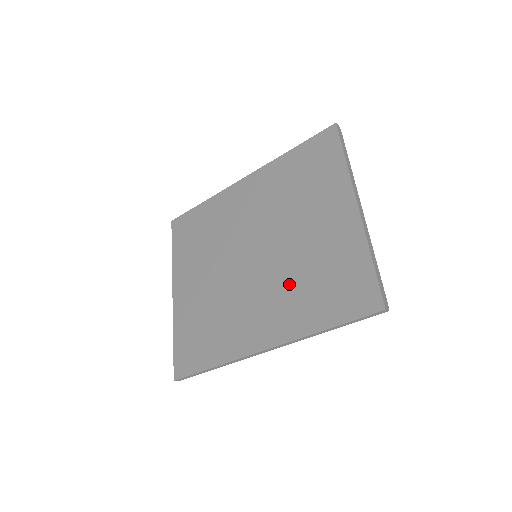
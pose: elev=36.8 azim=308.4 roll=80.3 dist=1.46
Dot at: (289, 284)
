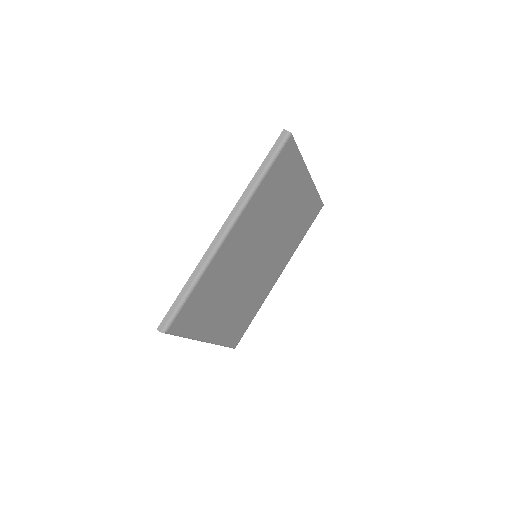
Dot at: occluded
